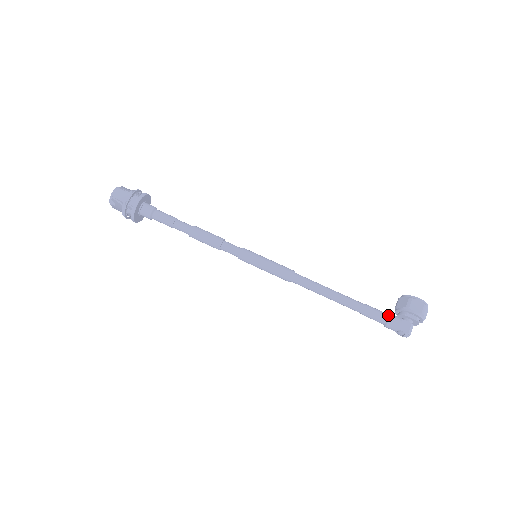
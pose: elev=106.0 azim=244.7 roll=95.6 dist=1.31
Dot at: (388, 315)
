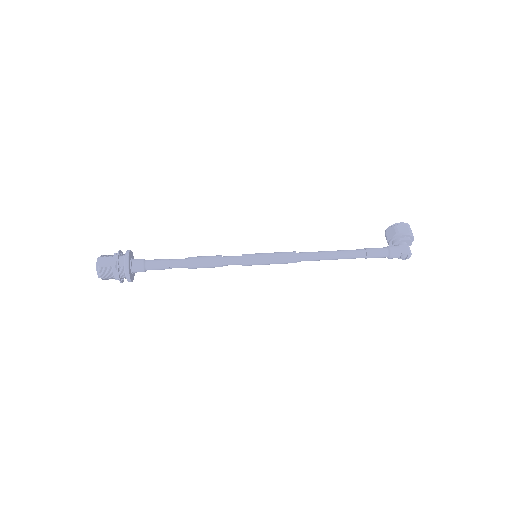
Dot at: (387, 247)
